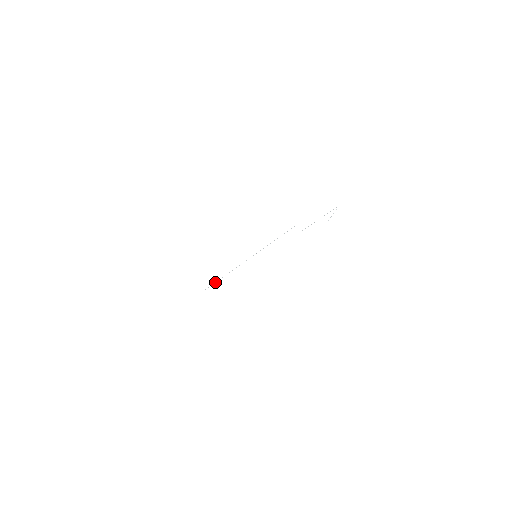
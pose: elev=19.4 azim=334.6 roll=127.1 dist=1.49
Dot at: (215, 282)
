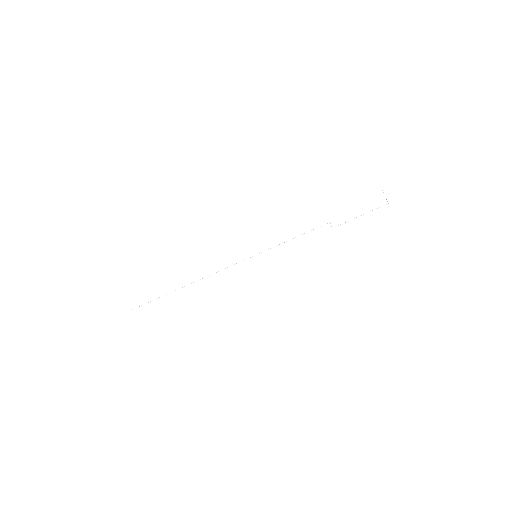
Dot at: occluded
